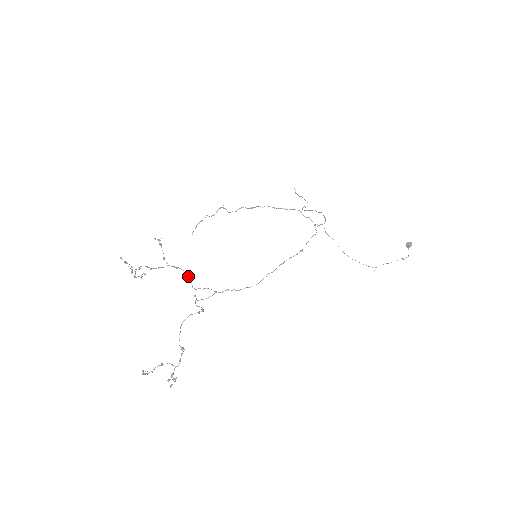
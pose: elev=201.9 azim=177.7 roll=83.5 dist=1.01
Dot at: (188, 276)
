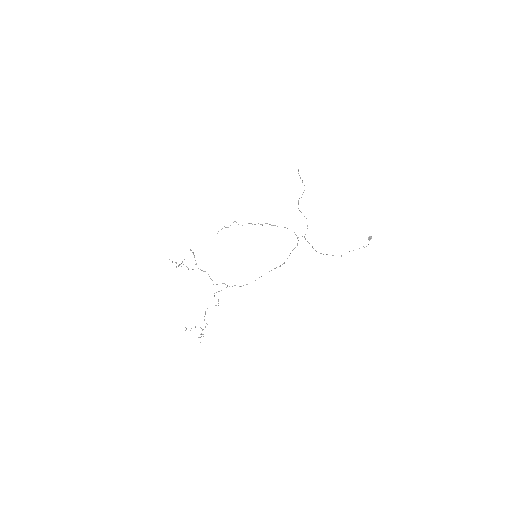
Dot at: occluded
